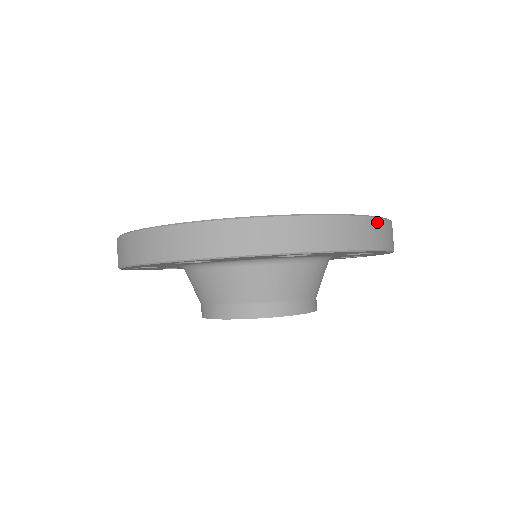
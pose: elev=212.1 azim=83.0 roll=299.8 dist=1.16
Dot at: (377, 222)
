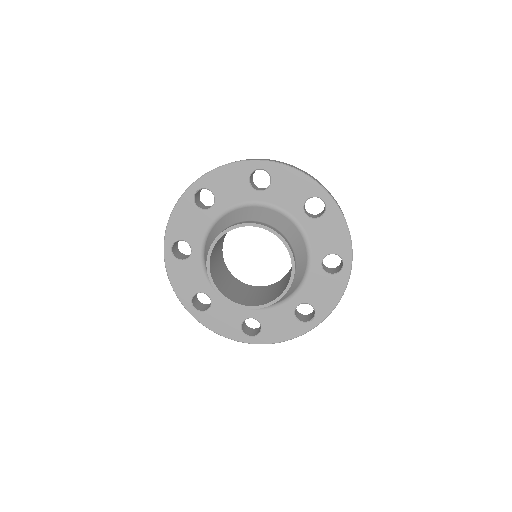
Dot at: occluded
